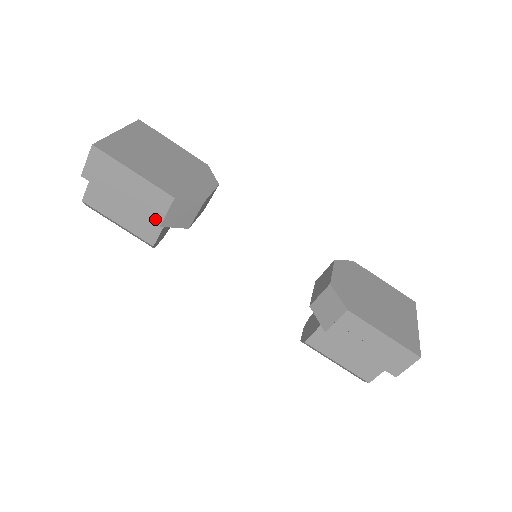
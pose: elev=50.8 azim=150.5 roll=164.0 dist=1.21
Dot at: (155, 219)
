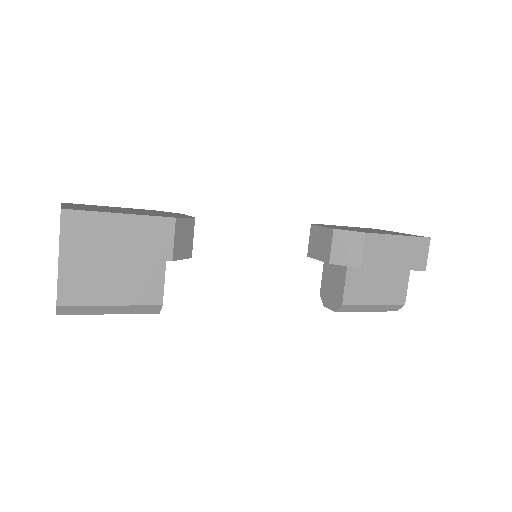
Dot at: (164, 256)
